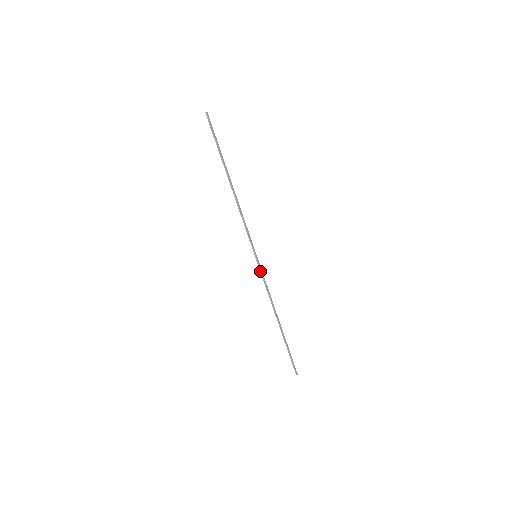
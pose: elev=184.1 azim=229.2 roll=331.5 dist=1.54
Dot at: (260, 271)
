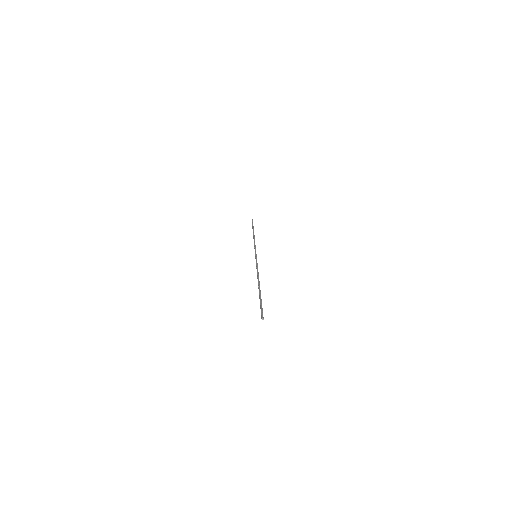
Dot at: (256, 260)
